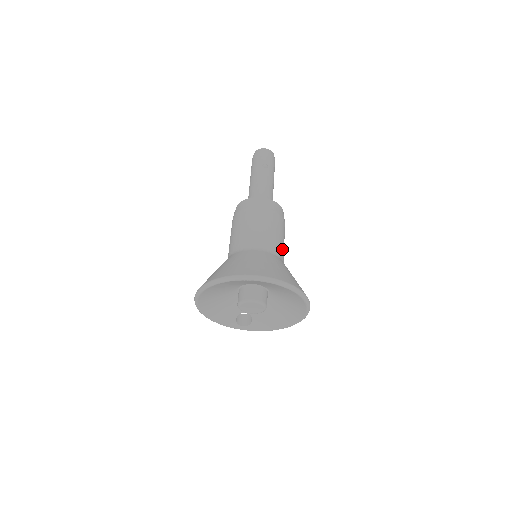
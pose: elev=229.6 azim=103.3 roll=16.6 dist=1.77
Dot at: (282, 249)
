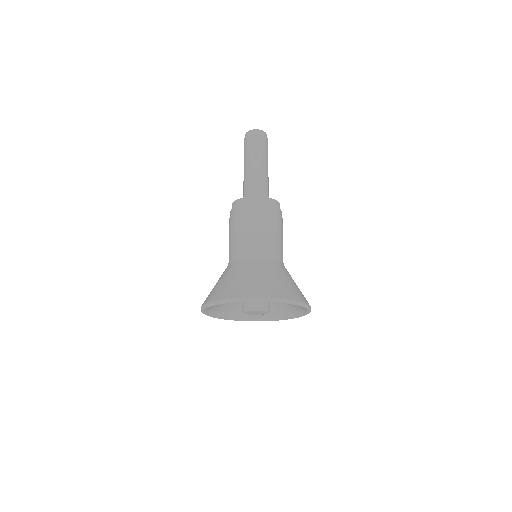
Dot at: (279, 248)
